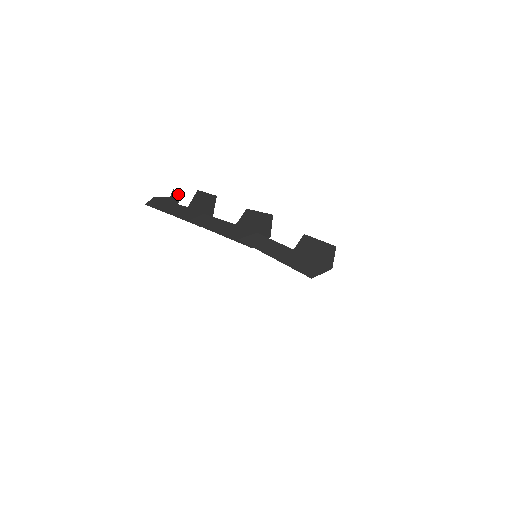
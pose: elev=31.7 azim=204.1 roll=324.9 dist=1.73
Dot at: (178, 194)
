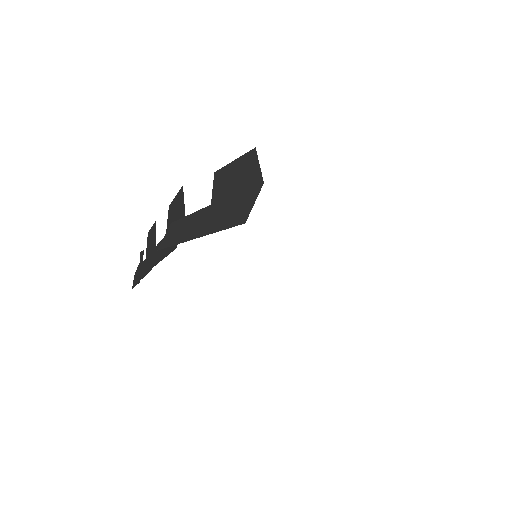
Dot at: (142, 253)
